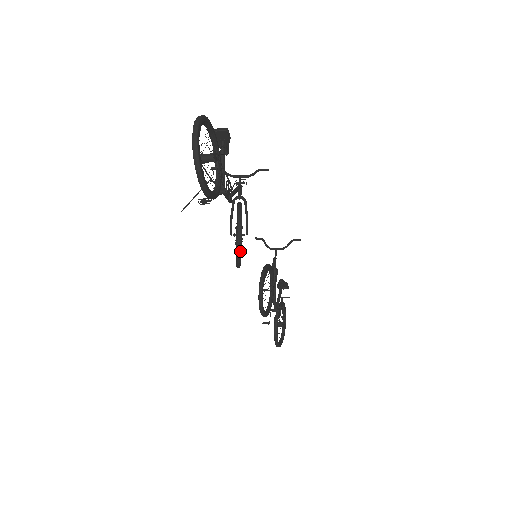
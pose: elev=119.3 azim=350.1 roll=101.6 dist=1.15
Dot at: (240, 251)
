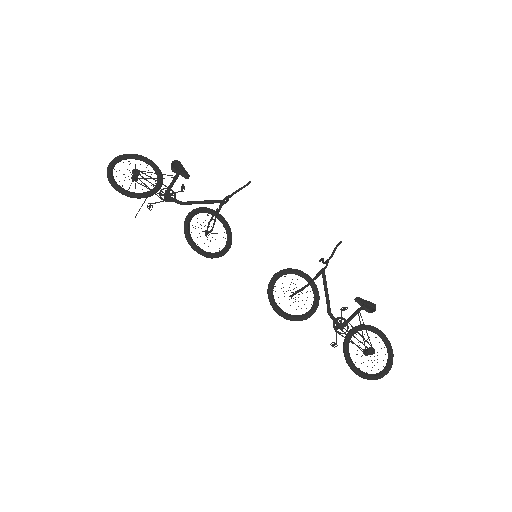
Dot at: (187, 237)
